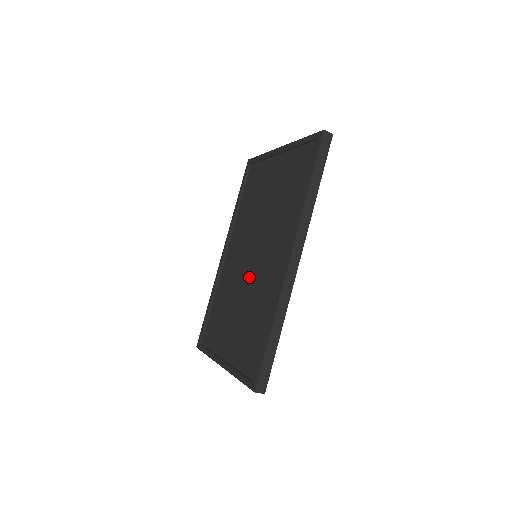
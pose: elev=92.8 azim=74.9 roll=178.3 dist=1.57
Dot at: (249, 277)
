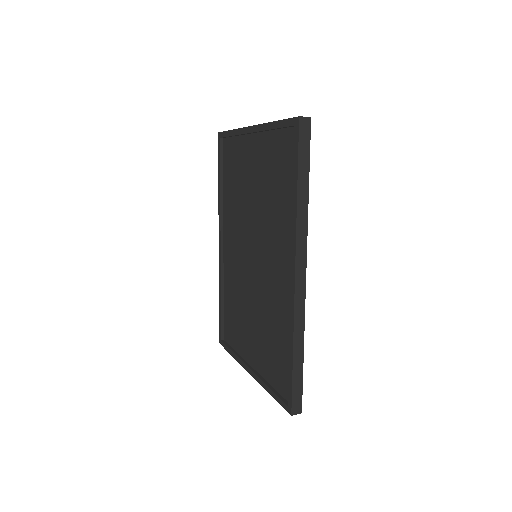
Dot at: (254, 281)
